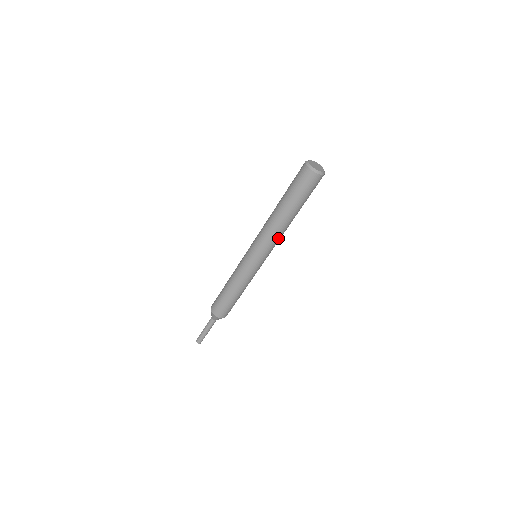
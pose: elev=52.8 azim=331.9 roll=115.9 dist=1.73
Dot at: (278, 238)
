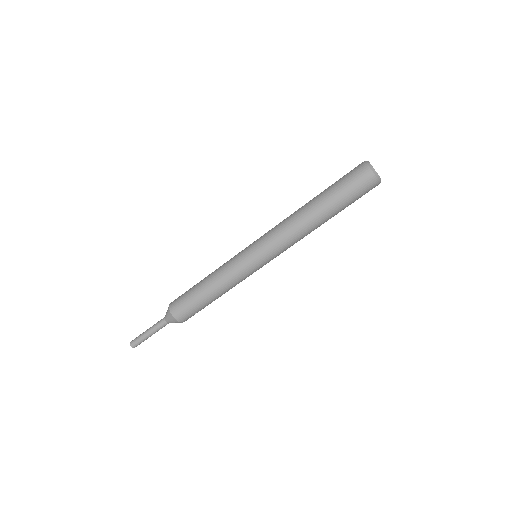
Dot at: (295, 241)
